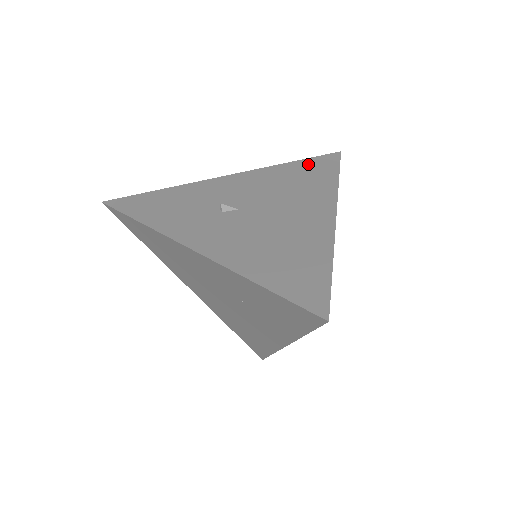
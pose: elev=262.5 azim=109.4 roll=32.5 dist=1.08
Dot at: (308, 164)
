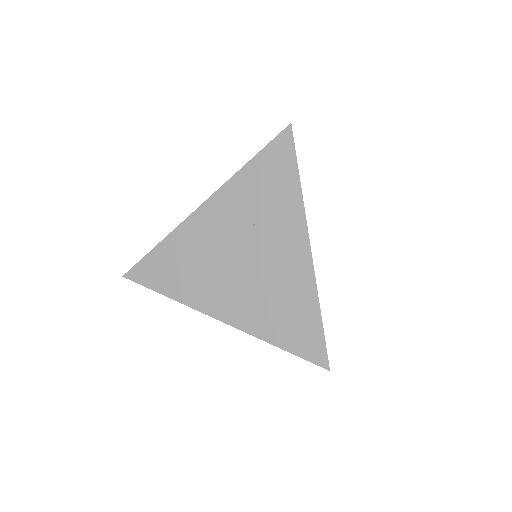
Dot at: occluded
